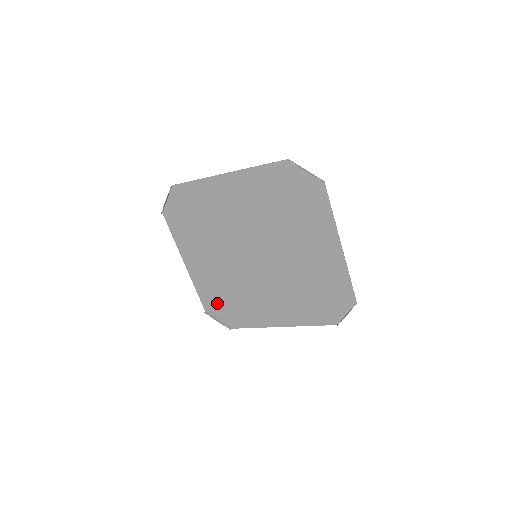
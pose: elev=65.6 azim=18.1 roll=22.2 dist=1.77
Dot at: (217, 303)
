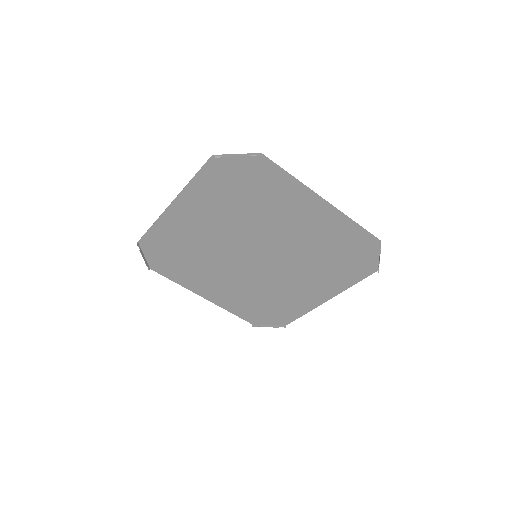
Dot at: (162, 247)
